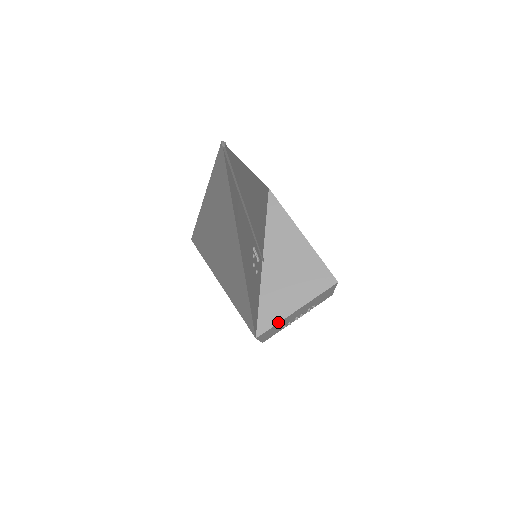
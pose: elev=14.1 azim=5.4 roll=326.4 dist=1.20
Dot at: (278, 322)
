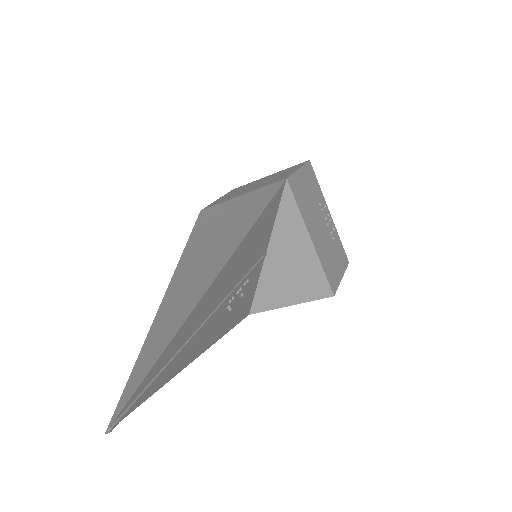
Dot at: (270, 309)
